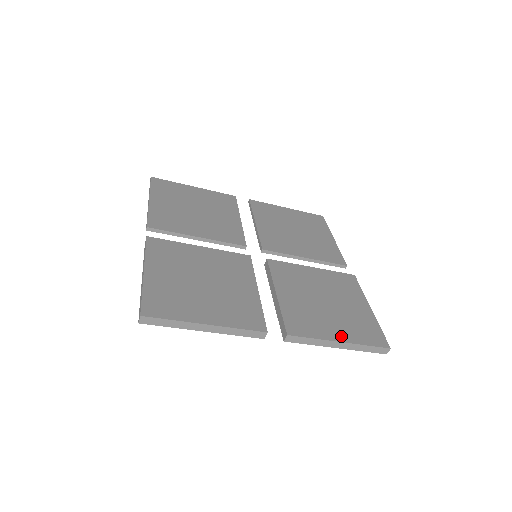
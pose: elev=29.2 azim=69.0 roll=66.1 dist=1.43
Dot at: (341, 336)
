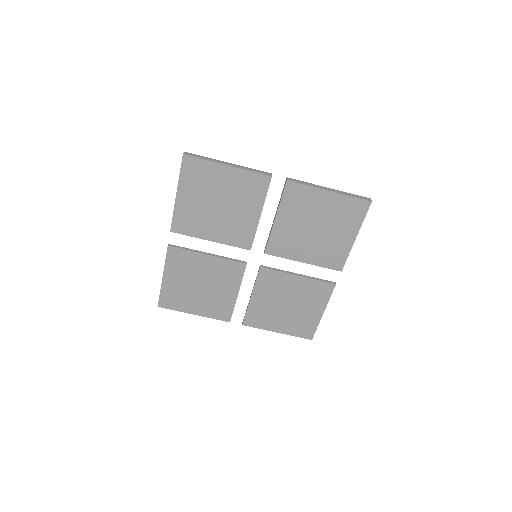
Dot at: occluded
